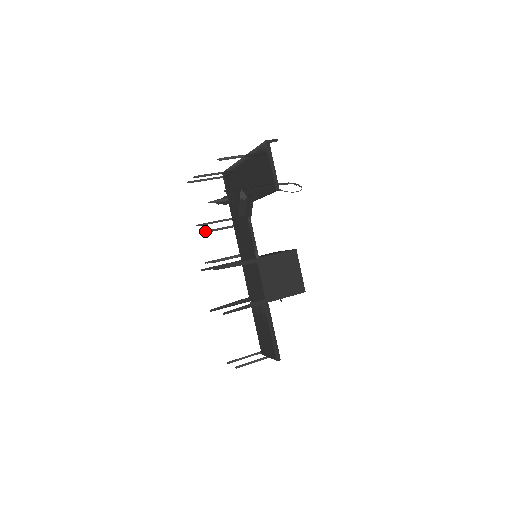
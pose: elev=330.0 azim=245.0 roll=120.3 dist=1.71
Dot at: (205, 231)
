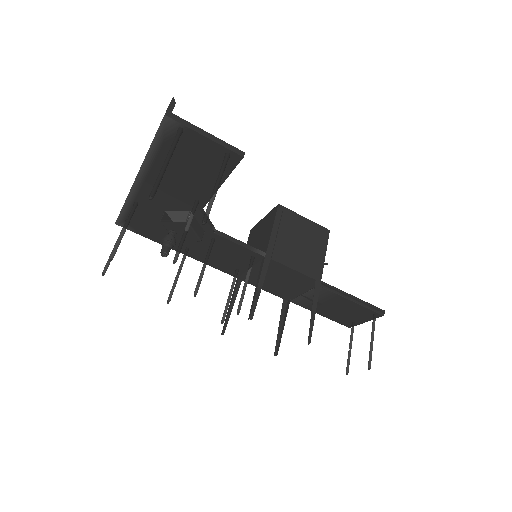
Dot at: occluded
